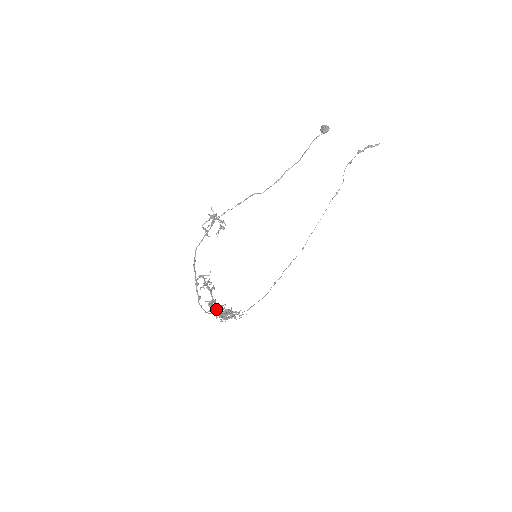
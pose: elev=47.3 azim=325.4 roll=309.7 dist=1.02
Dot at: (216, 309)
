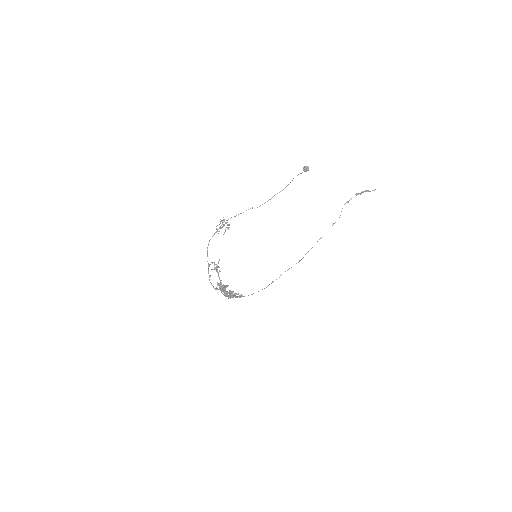
Dot at: (222, 288)
